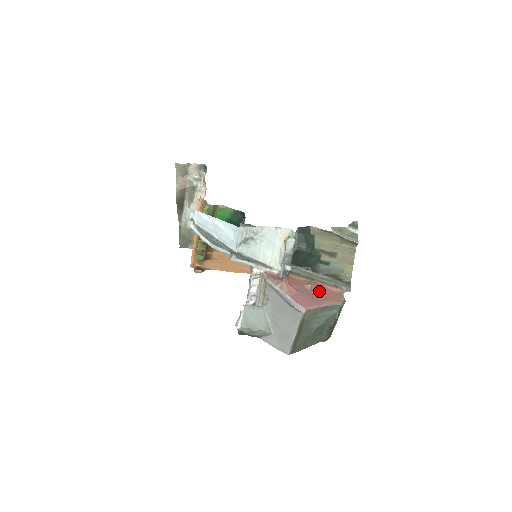
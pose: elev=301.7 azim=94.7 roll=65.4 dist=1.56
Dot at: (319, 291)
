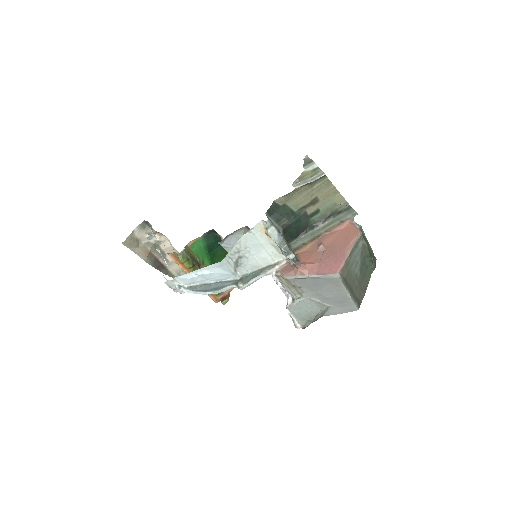
Dot at: (333, 242)
